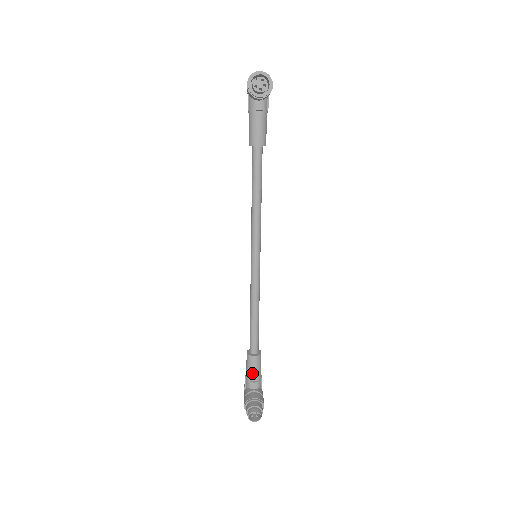
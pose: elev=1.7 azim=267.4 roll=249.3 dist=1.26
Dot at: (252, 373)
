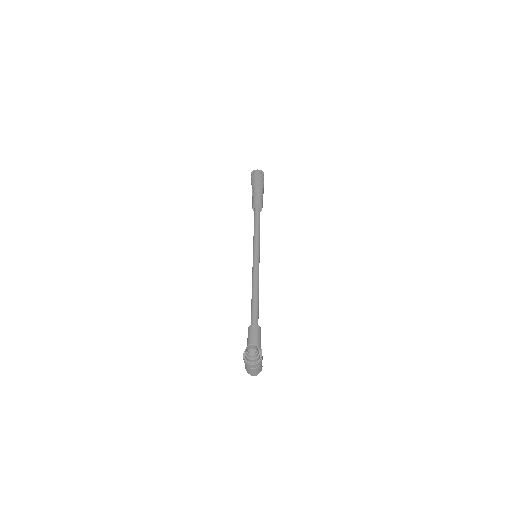
Dot at: (252, 340)
